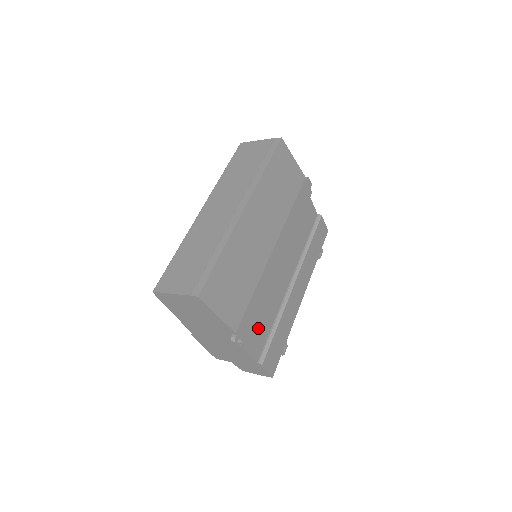
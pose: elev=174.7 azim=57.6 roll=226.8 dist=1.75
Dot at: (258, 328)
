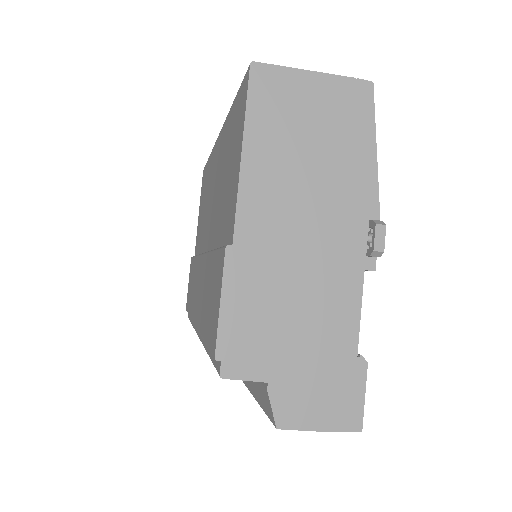
Dot at: occluded
